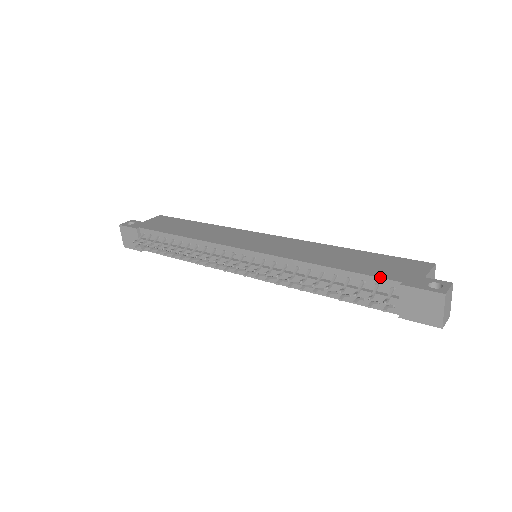
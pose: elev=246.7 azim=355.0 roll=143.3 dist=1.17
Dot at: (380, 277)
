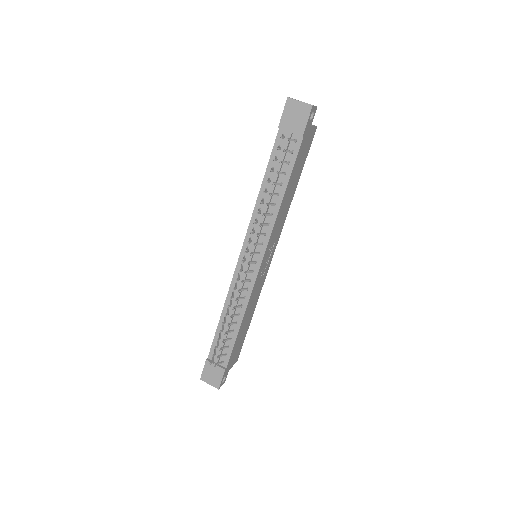
Dot at: (274, 144)
